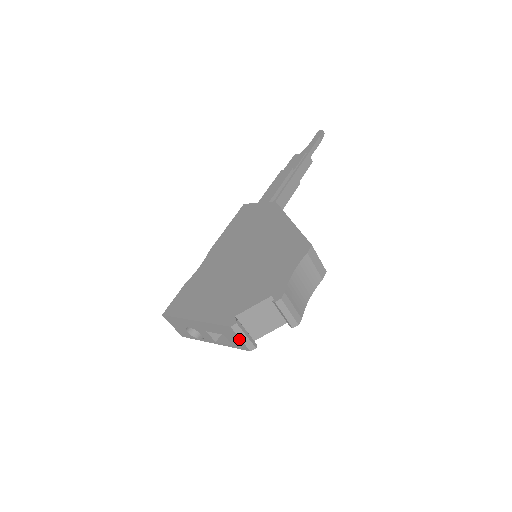
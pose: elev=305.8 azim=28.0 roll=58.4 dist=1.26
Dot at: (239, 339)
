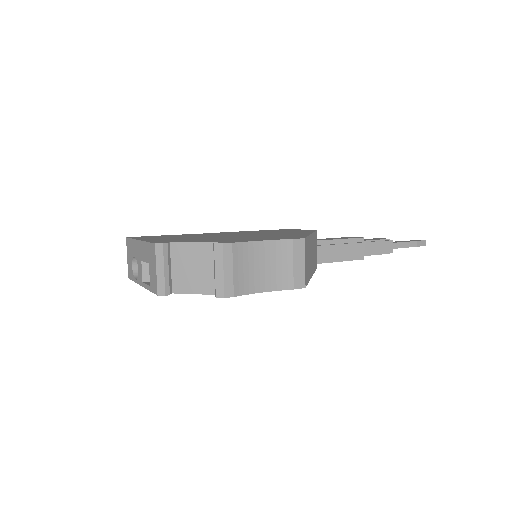
Dot at: (156, 270)
